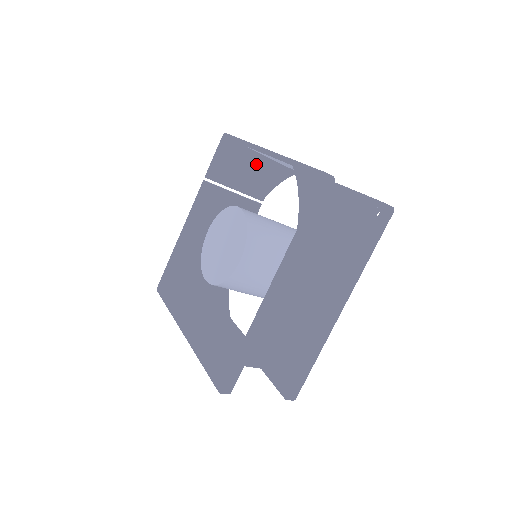
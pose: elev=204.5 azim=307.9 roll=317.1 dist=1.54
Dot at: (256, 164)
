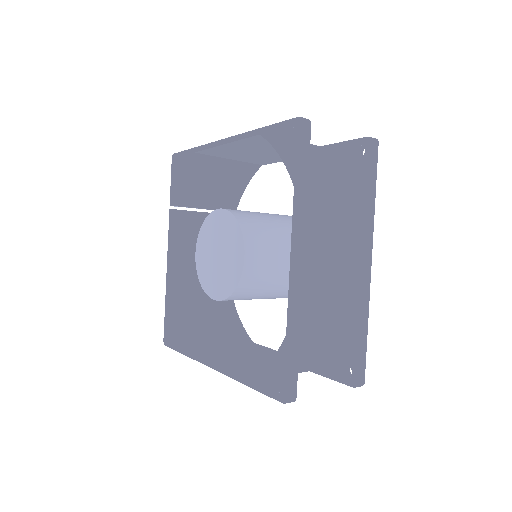
Dot at: (216, 172)
